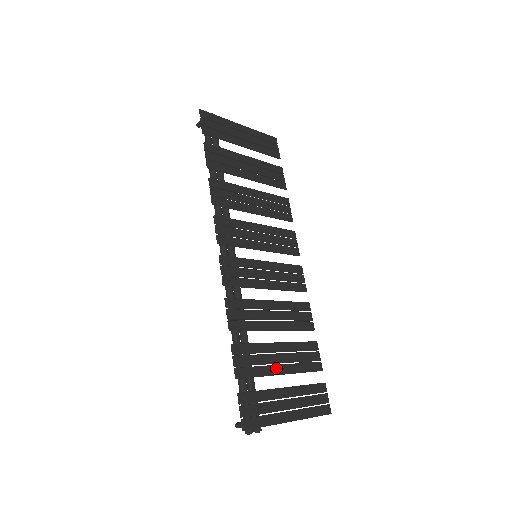
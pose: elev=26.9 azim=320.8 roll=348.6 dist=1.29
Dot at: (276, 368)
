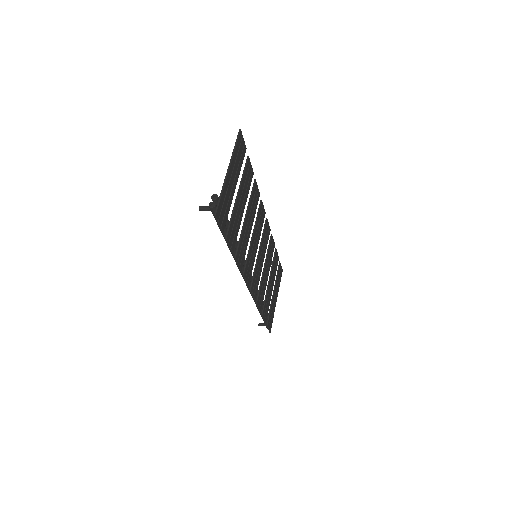
Dot at: (271, 292)
